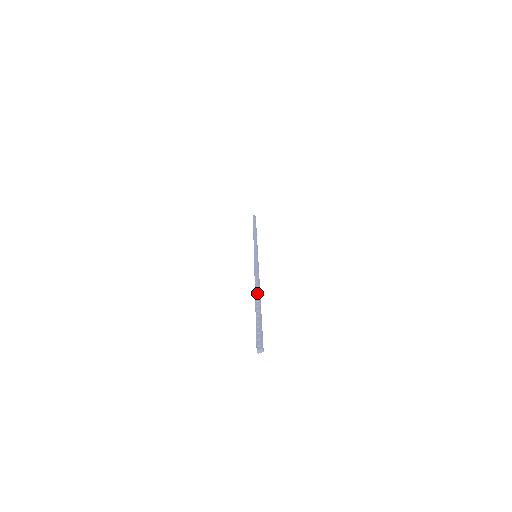
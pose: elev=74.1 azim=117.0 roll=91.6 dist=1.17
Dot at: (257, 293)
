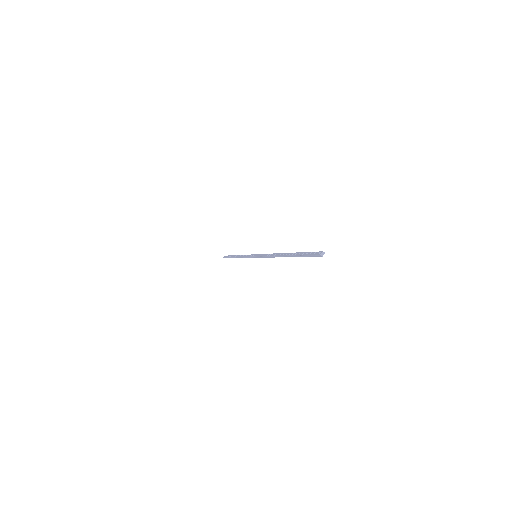
Dot at: (283, 255)
